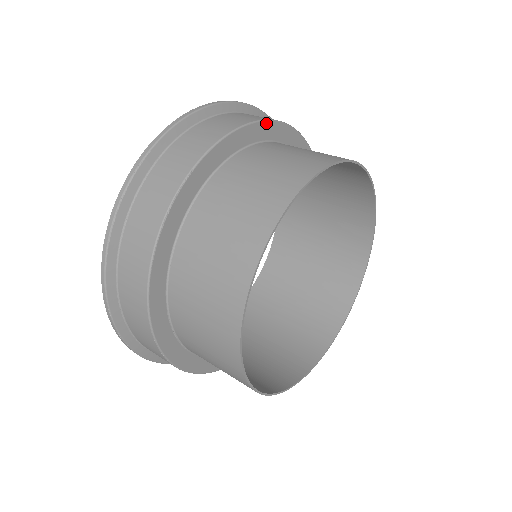
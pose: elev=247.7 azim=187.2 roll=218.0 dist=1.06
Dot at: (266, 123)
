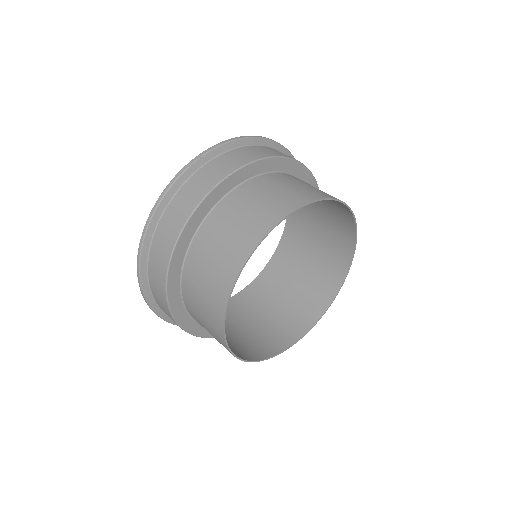
Dot at: (292, 161)
